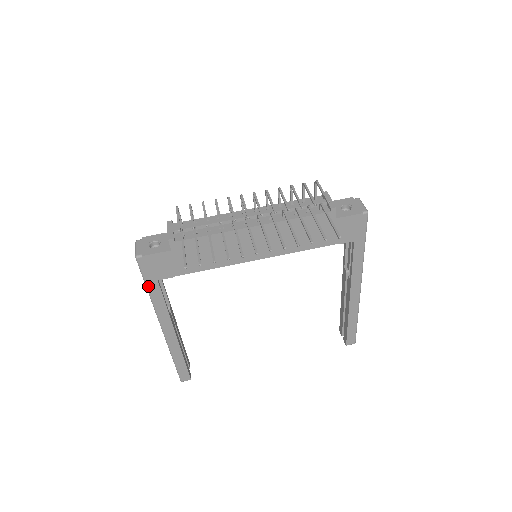
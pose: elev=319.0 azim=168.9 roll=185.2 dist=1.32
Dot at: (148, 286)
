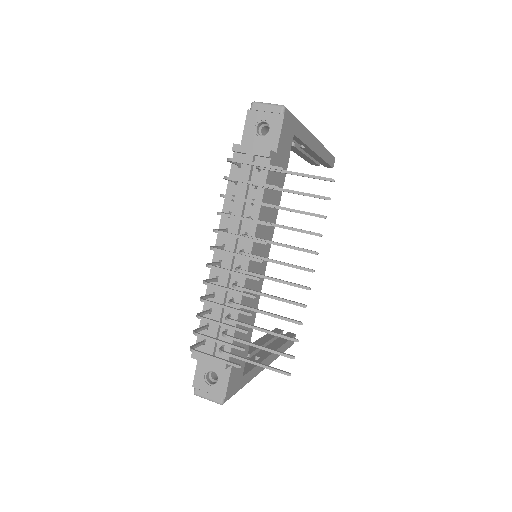
Dot at: (242, 387)
